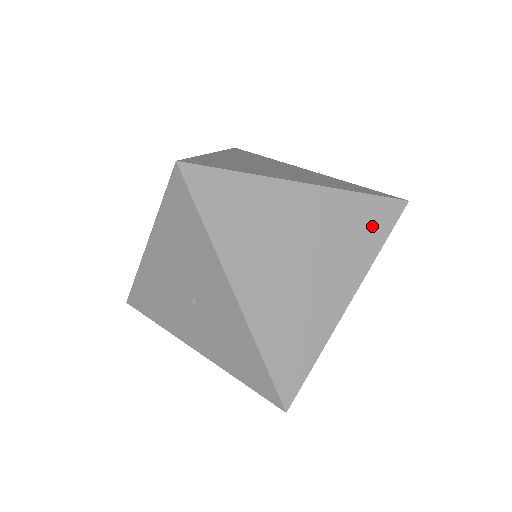
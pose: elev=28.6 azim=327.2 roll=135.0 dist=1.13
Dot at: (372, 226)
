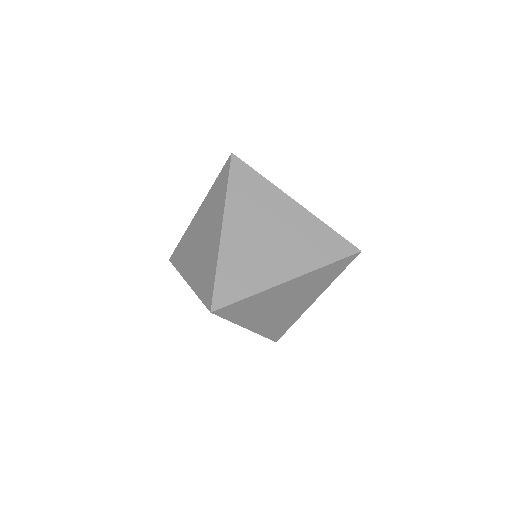
Dot at: (333, 273)
